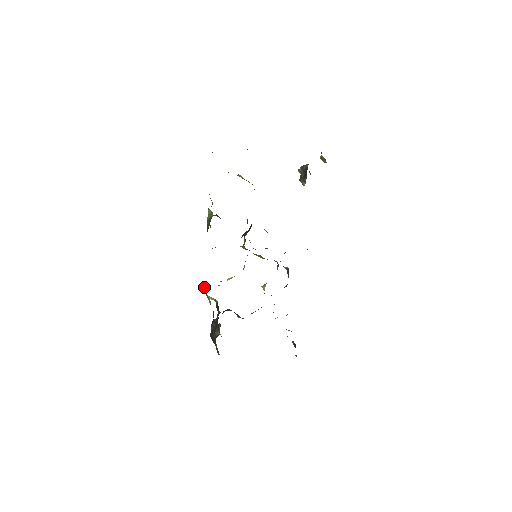
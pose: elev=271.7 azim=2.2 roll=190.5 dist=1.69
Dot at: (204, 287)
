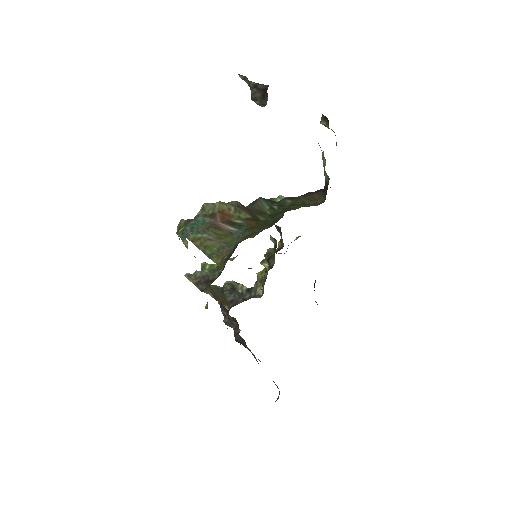
Dot at: (206, 307)
